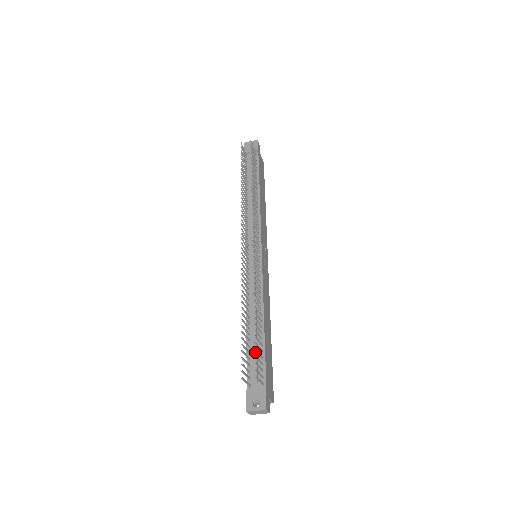
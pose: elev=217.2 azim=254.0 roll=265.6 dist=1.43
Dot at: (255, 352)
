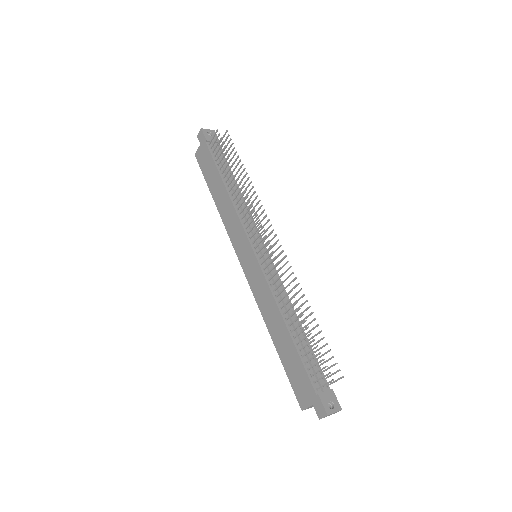
Dot at: (309, 355)
